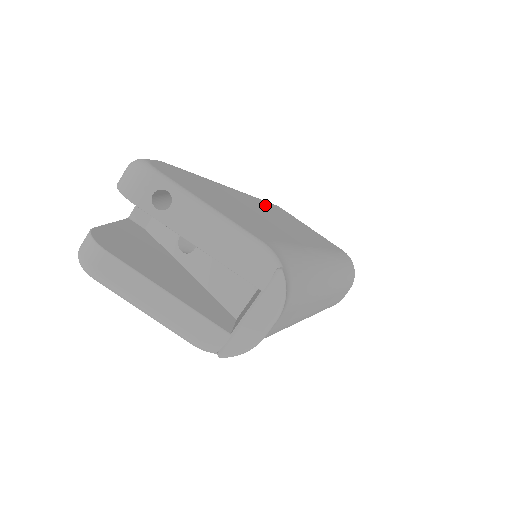
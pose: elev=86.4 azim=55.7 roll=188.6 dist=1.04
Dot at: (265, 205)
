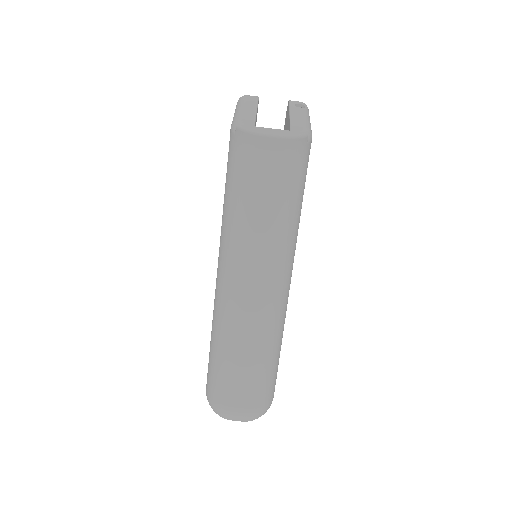
Dot at: occluded
